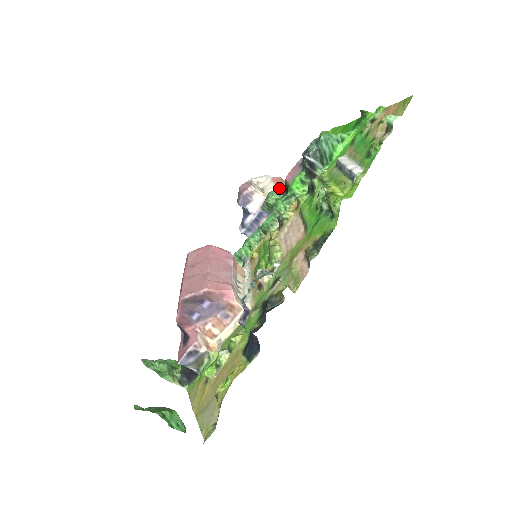
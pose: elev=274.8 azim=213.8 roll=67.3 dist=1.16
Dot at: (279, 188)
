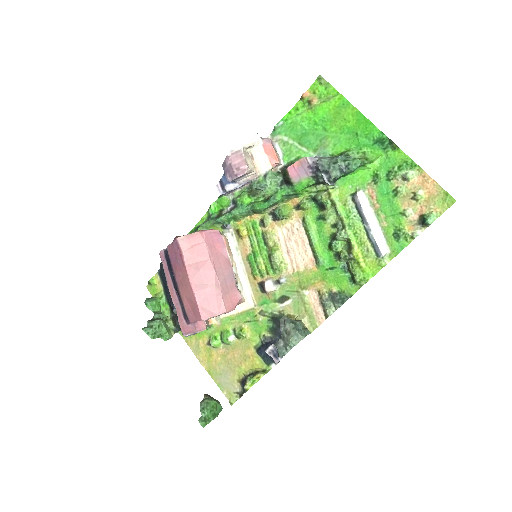
Dot at: (274, 167)
